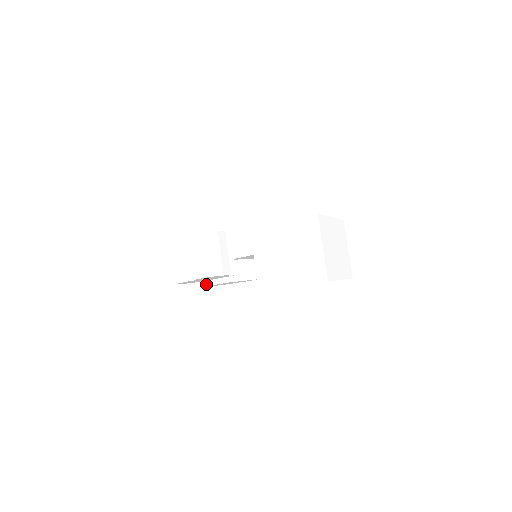
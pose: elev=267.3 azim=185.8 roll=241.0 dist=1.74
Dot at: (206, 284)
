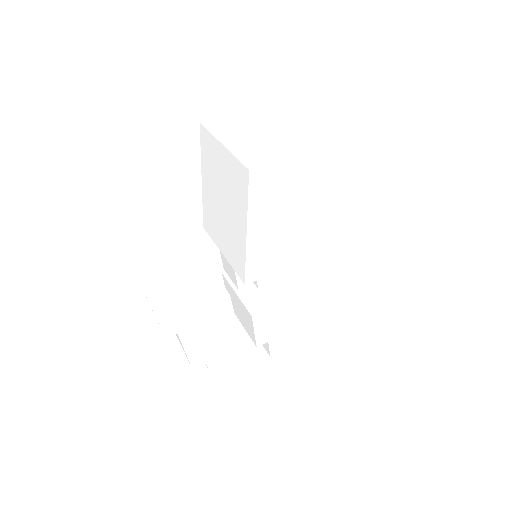
Dot at: (255, 345)
